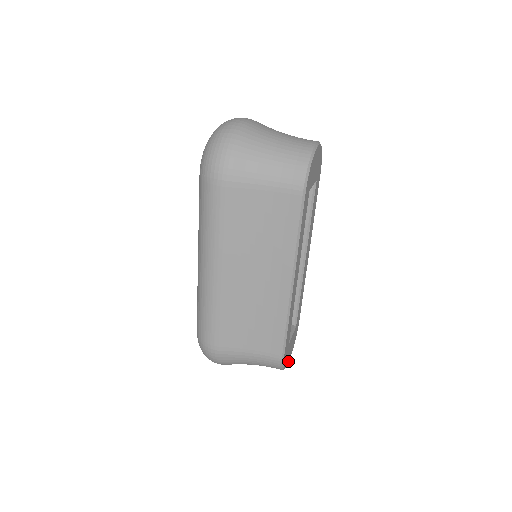
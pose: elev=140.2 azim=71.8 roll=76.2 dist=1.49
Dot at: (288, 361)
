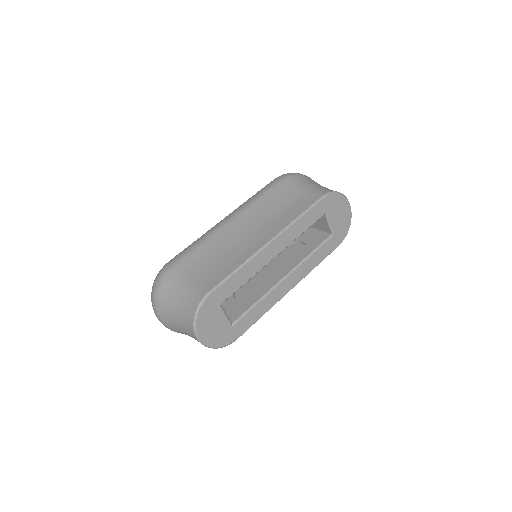
Dot at: (201, 334)
